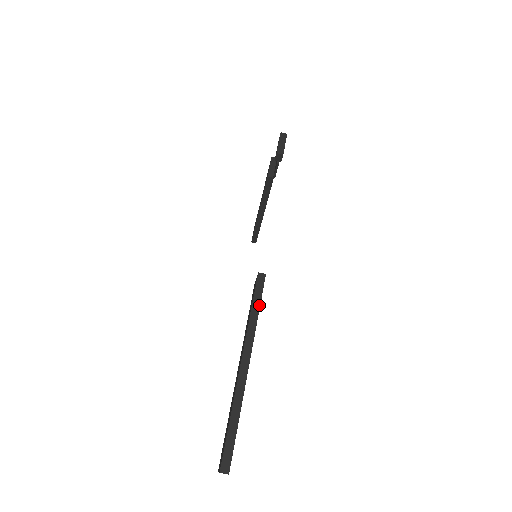
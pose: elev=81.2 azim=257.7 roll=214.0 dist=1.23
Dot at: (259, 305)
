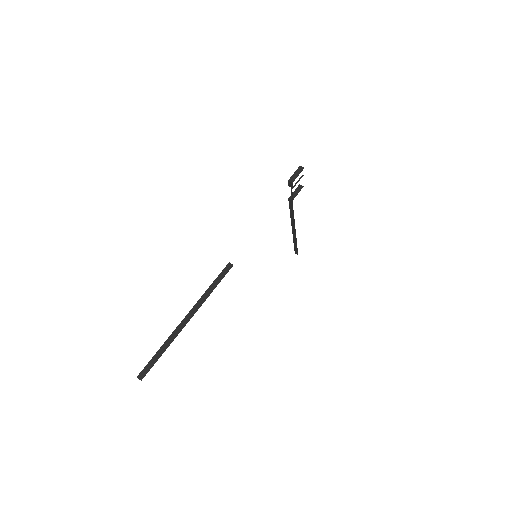
Dot at: (217, 284)
